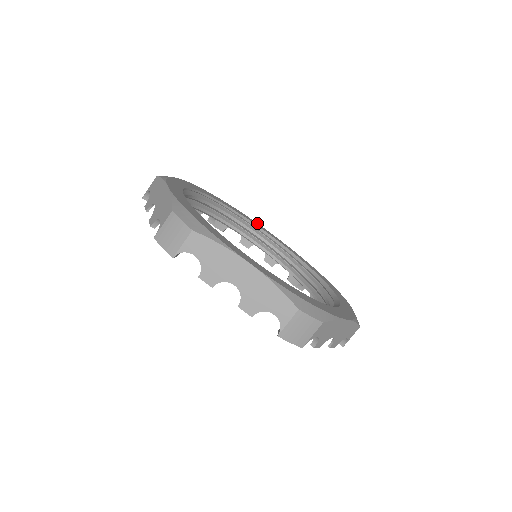
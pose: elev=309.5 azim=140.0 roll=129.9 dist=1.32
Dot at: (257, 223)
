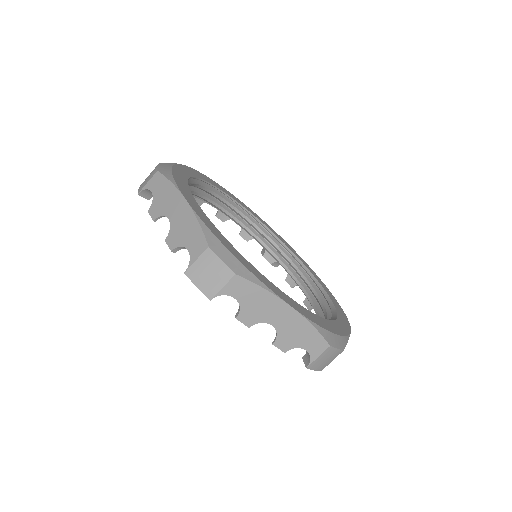
Dot at: (306, 263)
